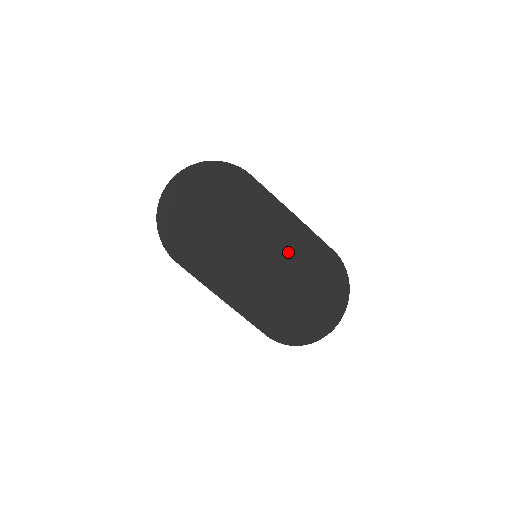
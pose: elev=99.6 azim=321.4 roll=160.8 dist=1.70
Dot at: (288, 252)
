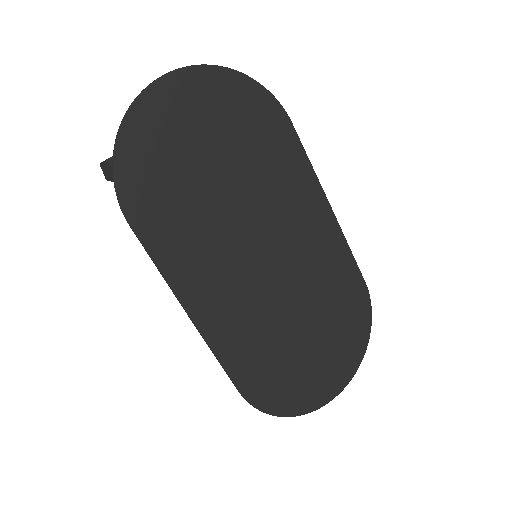
Dot at: (307, 264)
